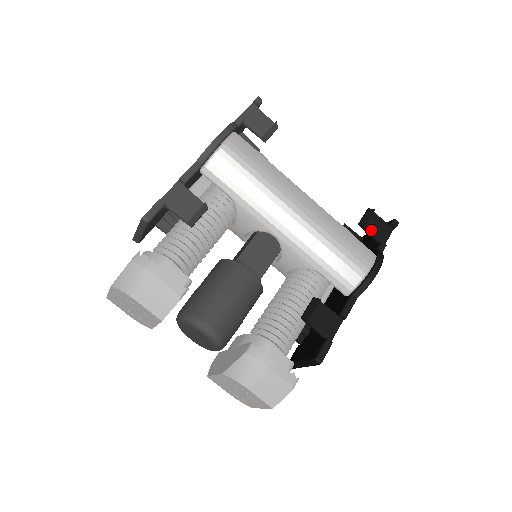
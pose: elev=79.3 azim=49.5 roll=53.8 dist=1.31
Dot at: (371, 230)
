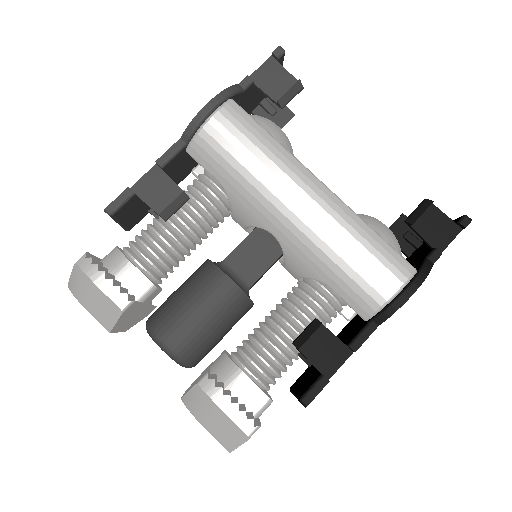
Dot at: (423, 230)
